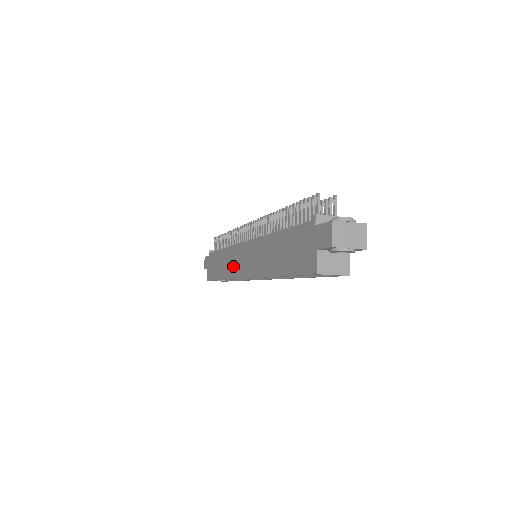
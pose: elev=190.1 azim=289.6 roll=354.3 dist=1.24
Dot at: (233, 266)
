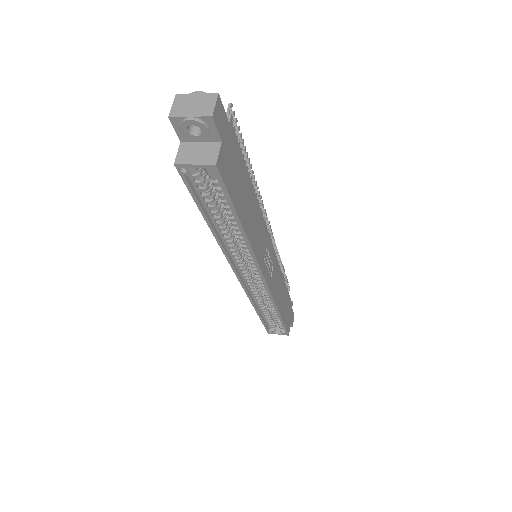
Dot at: occluded
